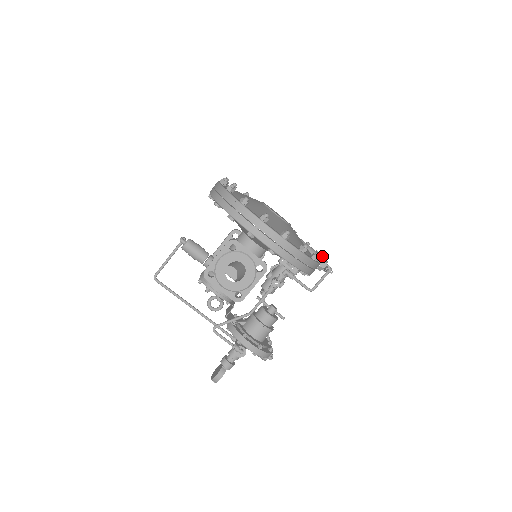
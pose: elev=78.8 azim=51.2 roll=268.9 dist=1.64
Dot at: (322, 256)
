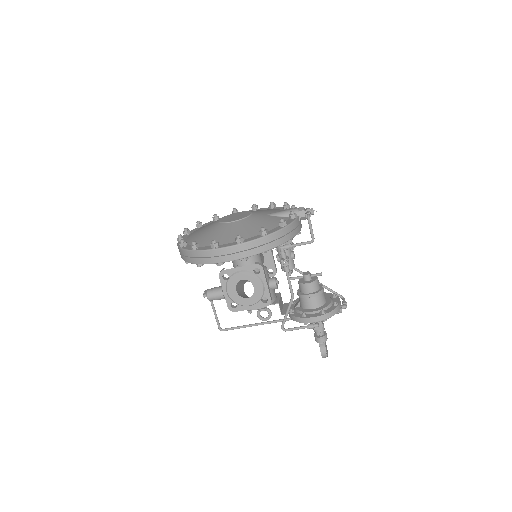
Dot at: (292, 212)
